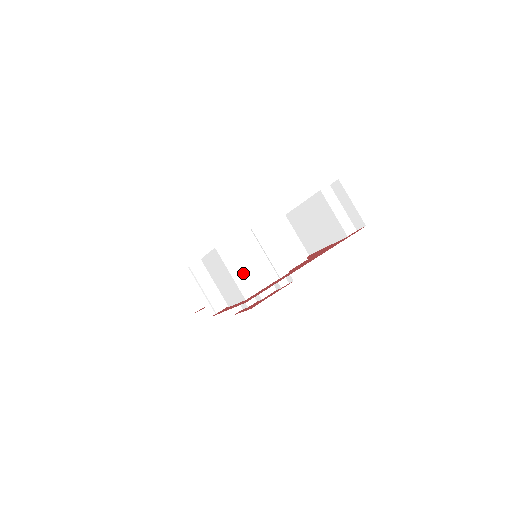
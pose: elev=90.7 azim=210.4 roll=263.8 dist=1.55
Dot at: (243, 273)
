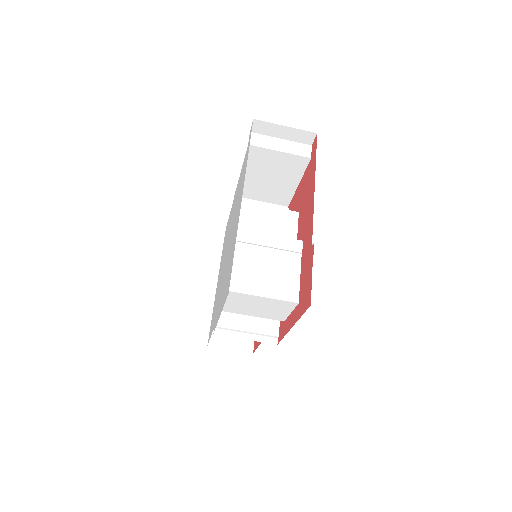
Dot at: (271, 284)
